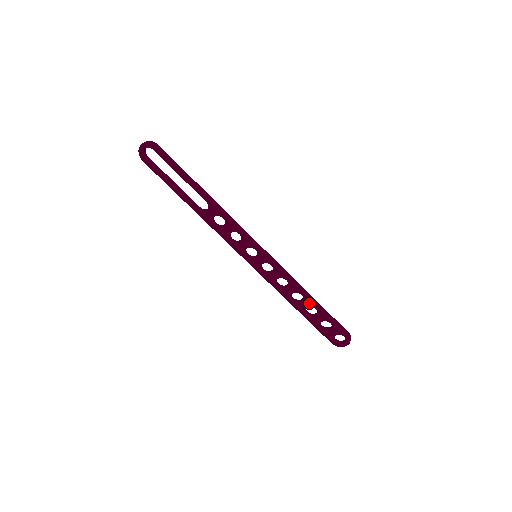
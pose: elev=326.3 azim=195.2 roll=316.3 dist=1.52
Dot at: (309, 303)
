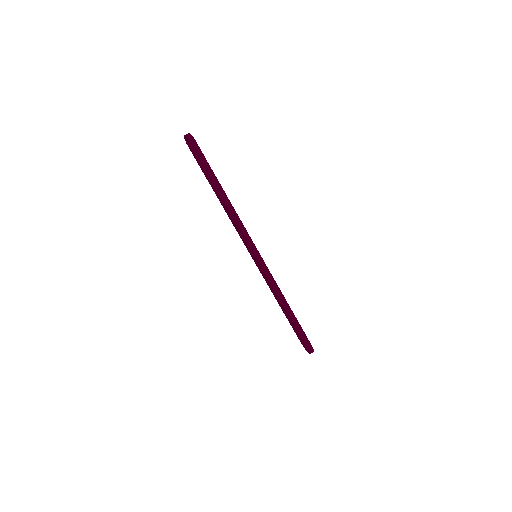
Dot at: (286, 311)
